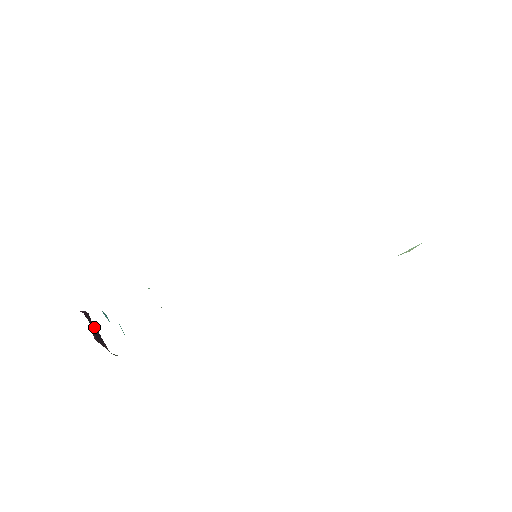
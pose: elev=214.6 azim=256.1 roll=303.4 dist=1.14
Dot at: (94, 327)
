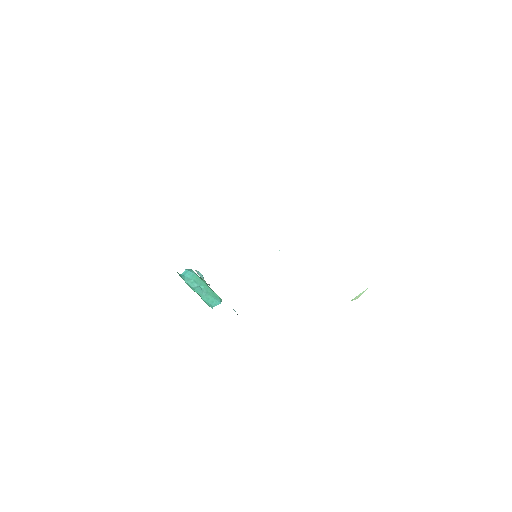
Dot at: occluded
